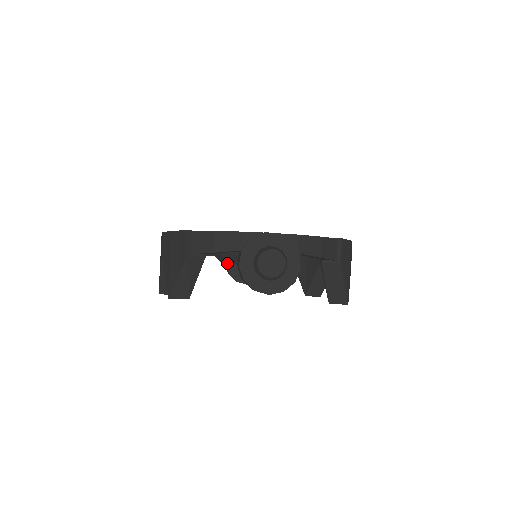
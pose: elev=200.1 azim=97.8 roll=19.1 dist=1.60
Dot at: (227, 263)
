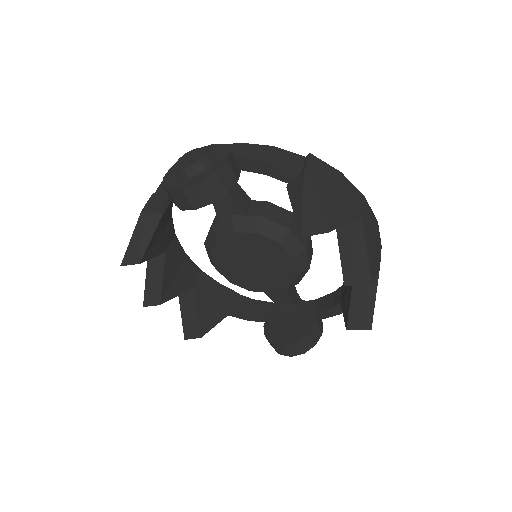
Dot at: (210, 253)
